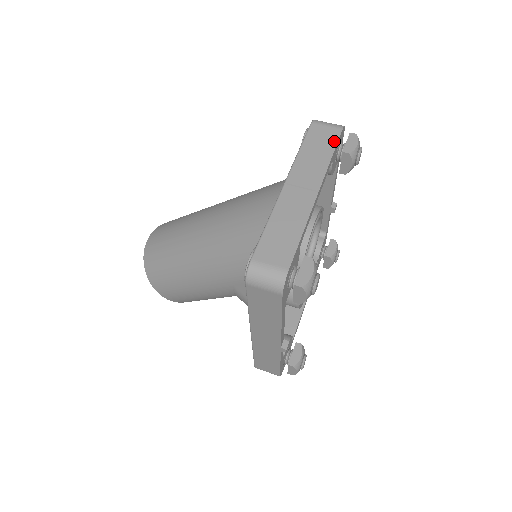
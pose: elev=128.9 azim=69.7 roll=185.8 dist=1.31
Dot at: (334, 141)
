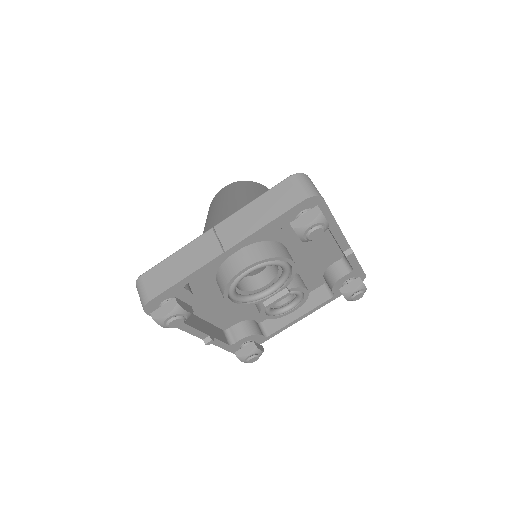
Dot at: (284, 209)
